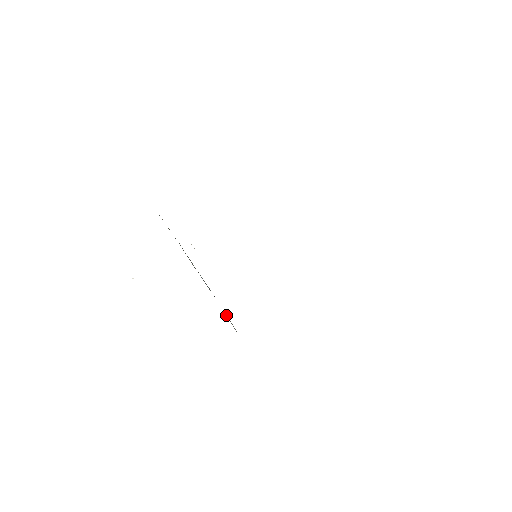
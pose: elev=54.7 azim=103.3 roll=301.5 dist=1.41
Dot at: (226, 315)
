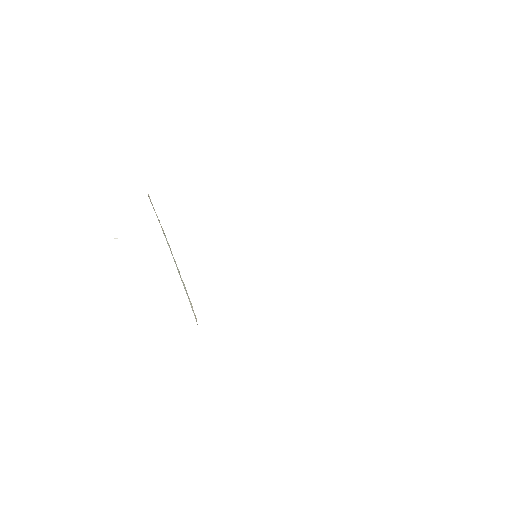
Dot at: occluded
